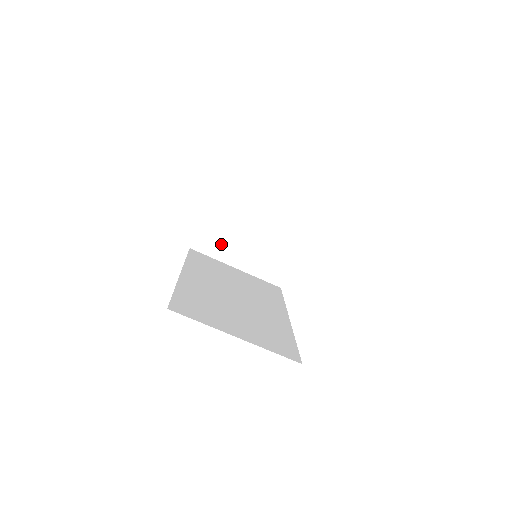
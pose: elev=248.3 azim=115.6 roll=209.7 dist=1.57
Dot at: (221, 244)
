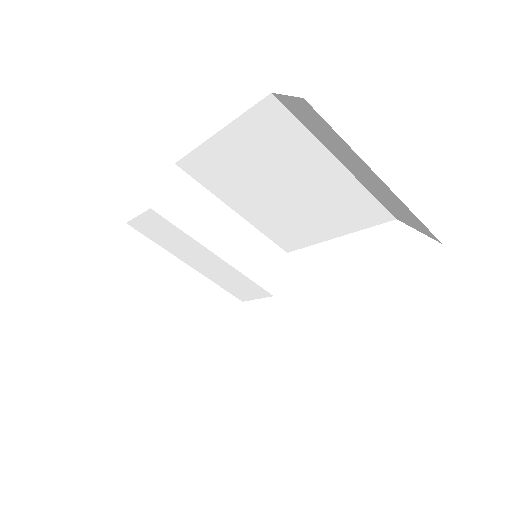
Dot at: (138, 292)
